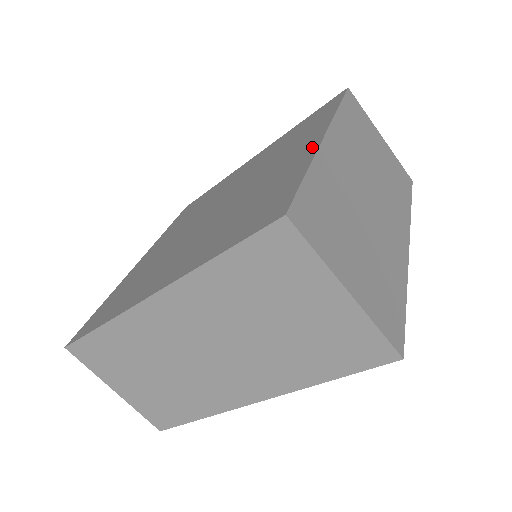
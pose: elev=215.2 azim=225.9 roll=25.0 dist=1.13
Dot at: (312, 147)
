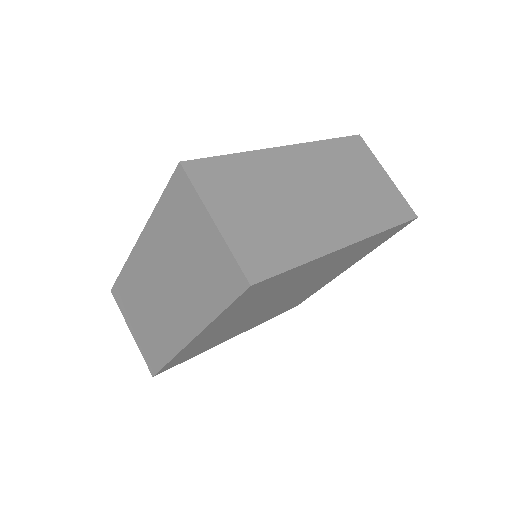
Dot at: occluded
